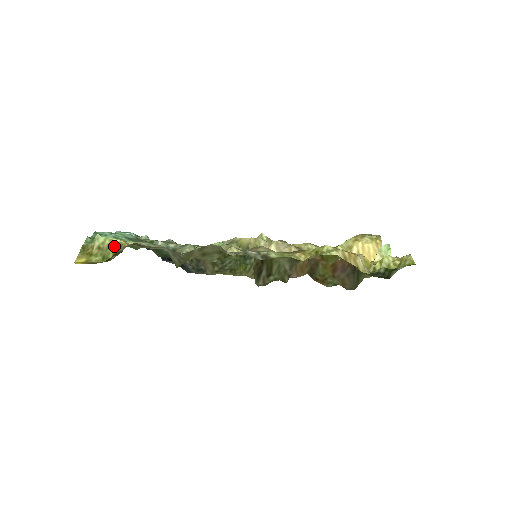
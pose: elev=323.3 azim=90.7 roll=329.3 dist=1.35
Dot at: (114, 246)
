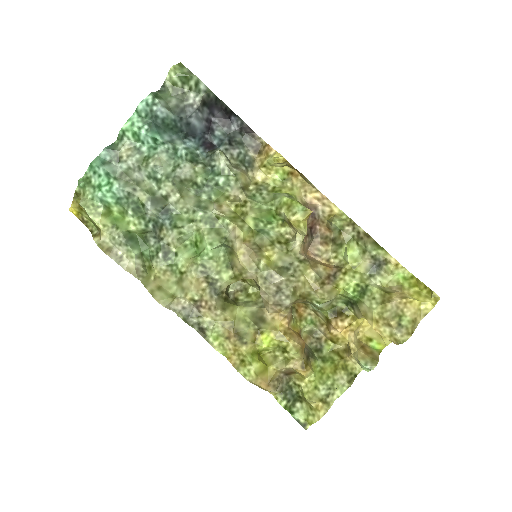
Dot at: (94, 223)
